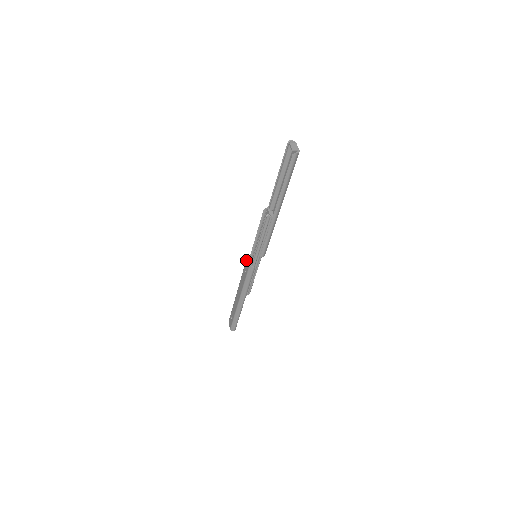
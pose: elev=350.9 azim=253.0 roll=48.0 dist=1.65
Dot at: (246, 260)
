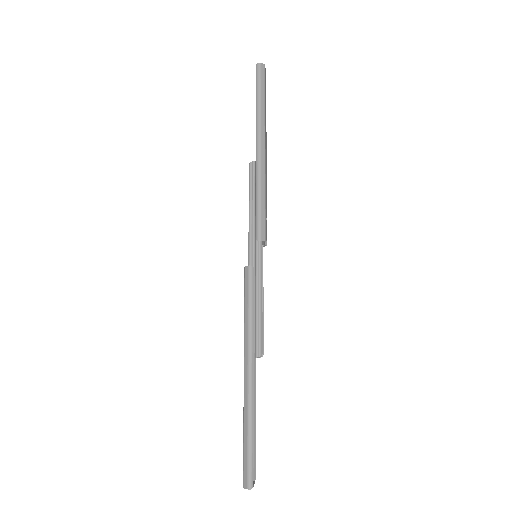
Dot at: occluded
